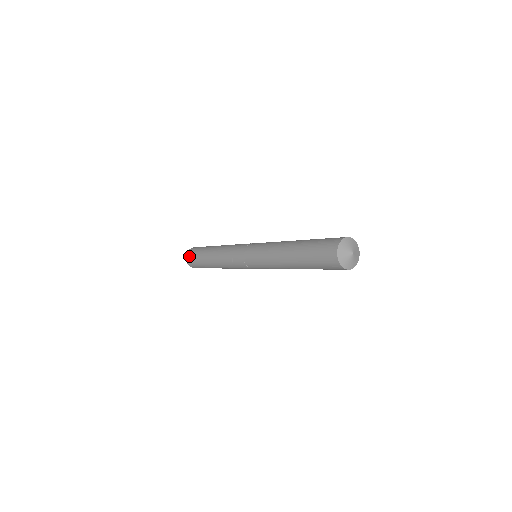
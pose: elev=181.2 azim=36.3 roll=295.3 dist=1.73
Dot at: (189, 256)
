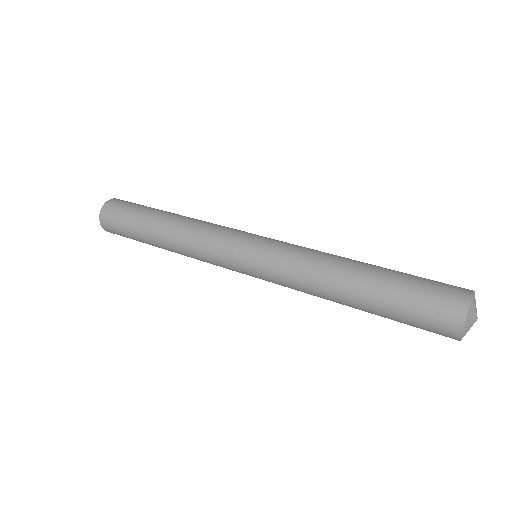
Dot at: (113, 233)
